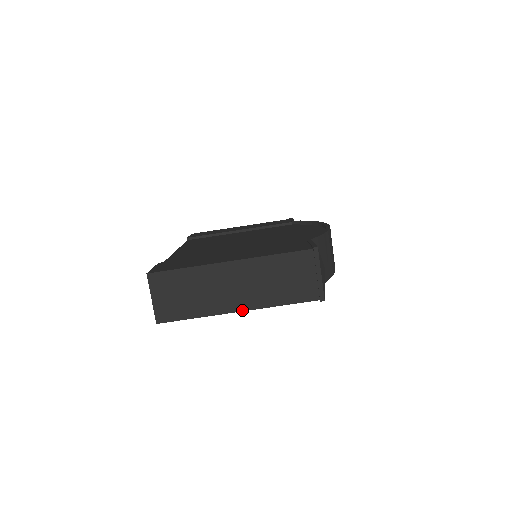
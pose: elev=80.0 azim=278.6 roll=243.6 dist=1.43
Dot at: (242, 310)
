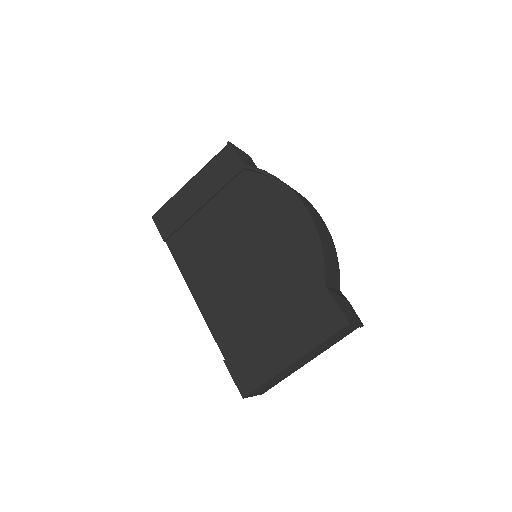
Dot at: occluded
